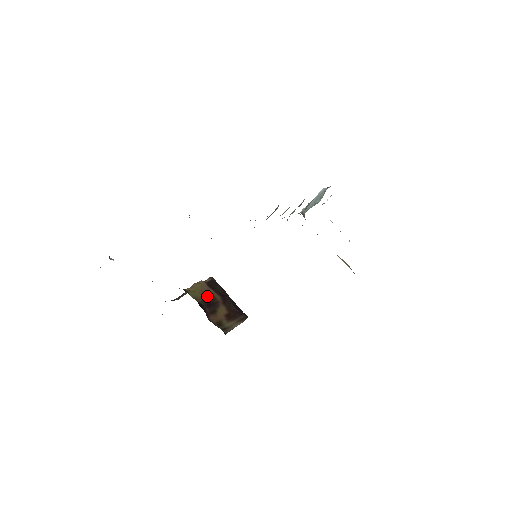
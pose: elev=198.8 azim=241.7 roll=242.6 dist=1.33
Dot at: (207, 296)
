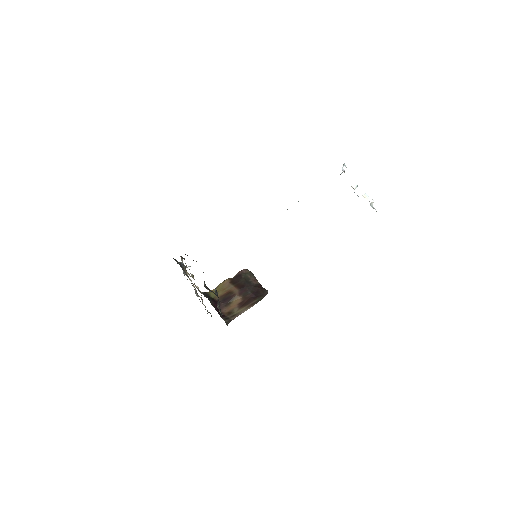
Dot at: (226, 292)
